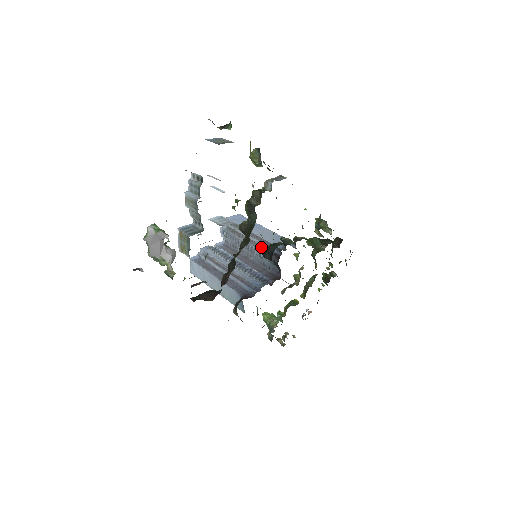
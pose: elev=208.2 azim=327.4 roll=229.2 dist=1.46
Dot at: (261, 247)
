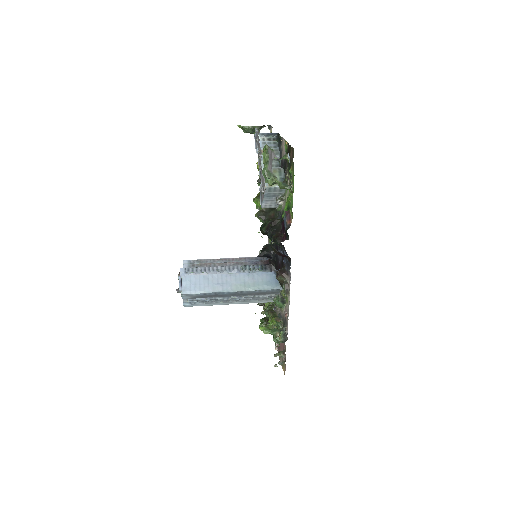
Dot at: (243, 263)
